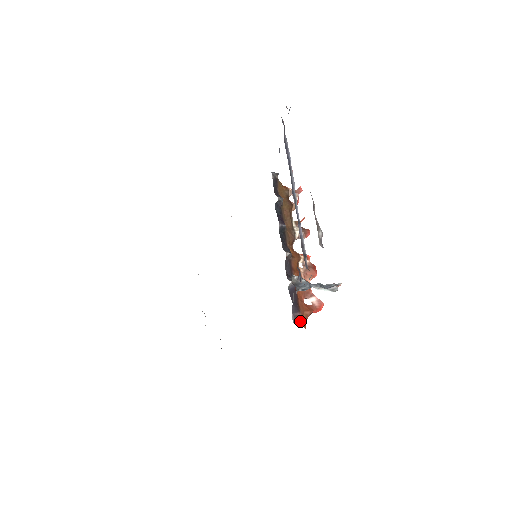
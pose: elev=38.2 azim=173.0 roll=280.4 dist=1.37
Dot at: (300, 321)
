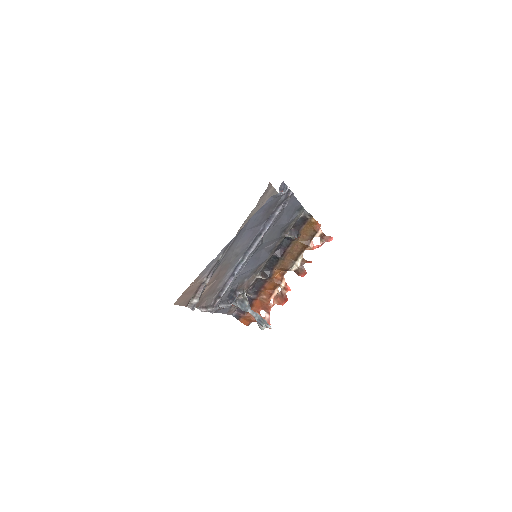
Dot at: (243, 319)
